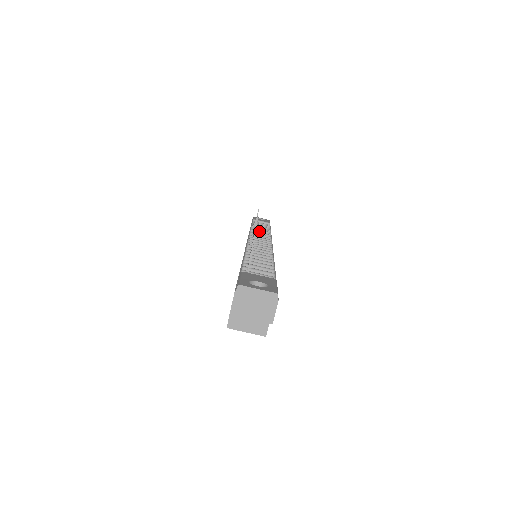
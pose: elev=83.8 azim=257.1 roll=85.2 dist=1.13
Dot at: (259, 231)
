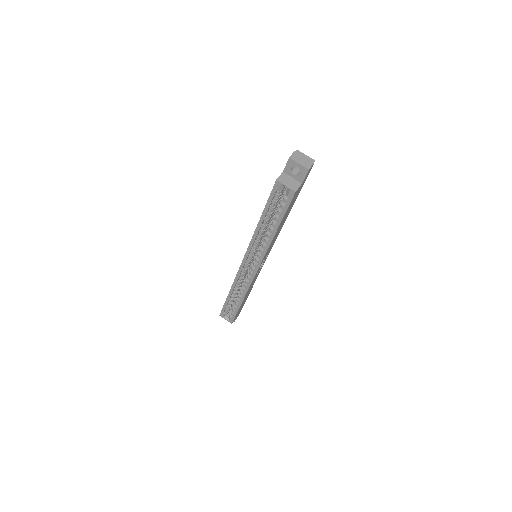
Dot at: occluded
